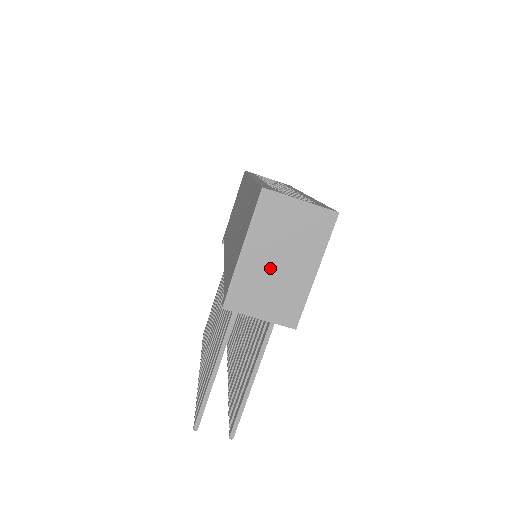
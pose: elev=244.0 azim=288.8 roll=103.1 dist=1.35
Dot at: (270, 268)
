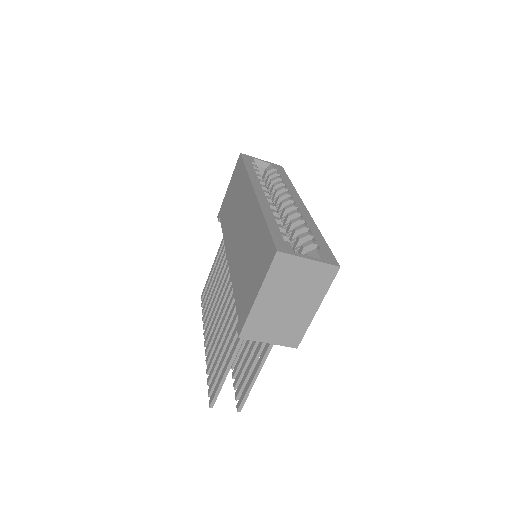
Dot at: (279, 308)
